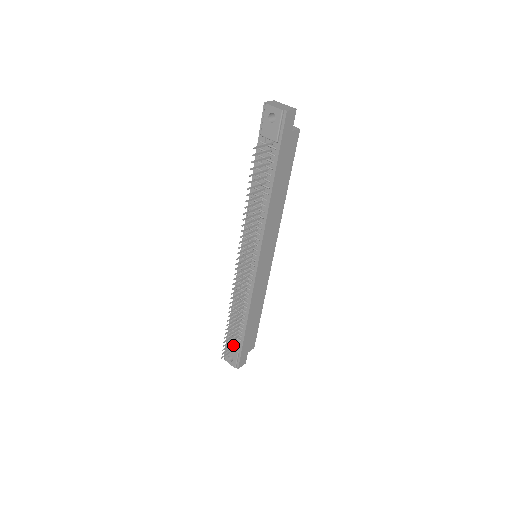
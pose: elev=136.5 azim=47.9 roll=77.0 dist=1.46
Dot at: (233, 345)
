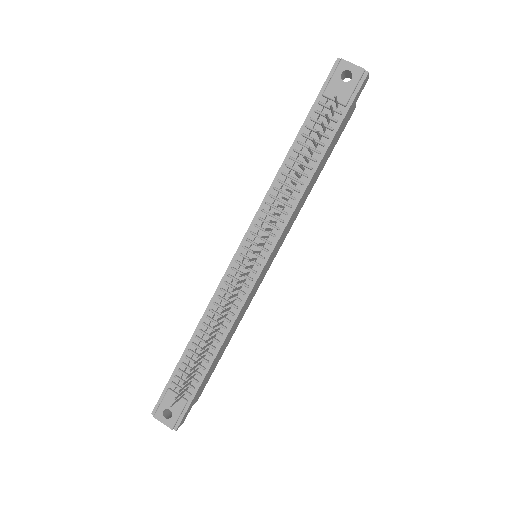
Dot at: (184, 389)
